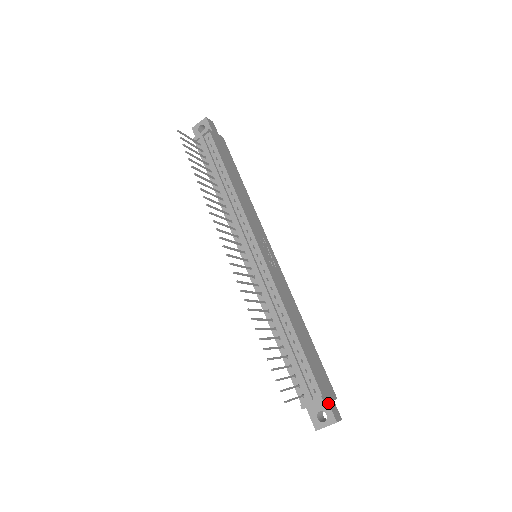
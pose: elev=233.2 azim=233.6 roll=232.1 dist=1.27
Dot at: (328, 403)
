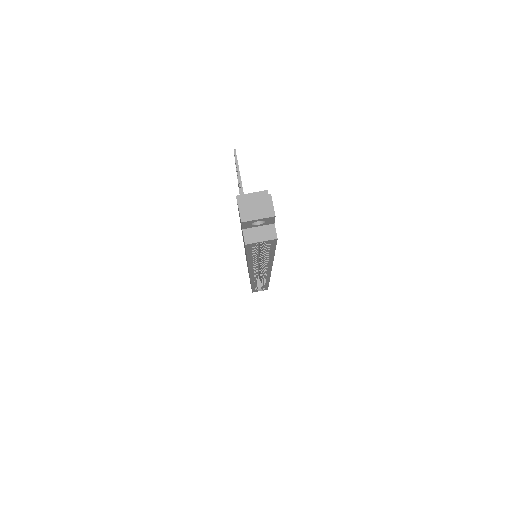
Dot at: occluded
